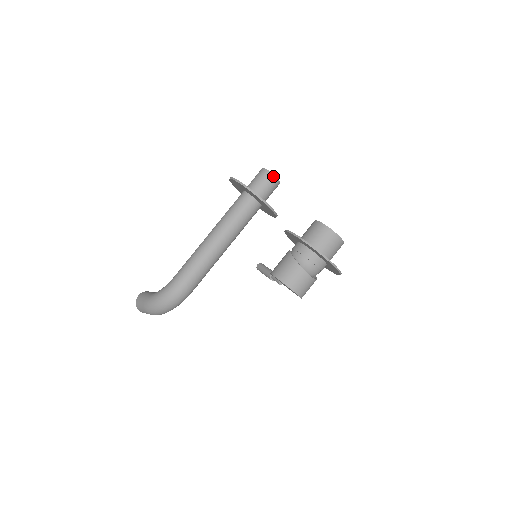
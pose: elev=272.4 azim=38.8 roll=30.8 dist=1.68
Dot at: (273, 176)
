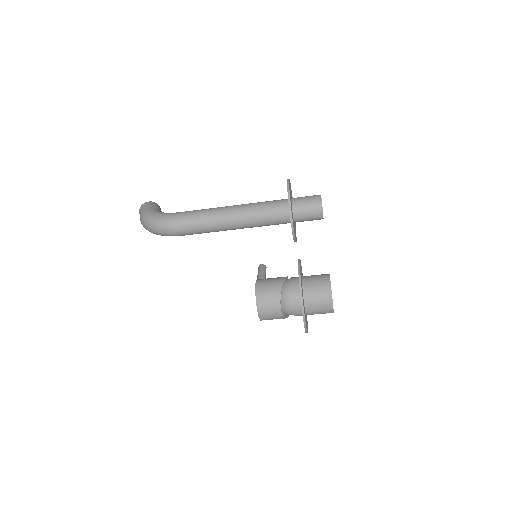
Dot at: (321, 208)
